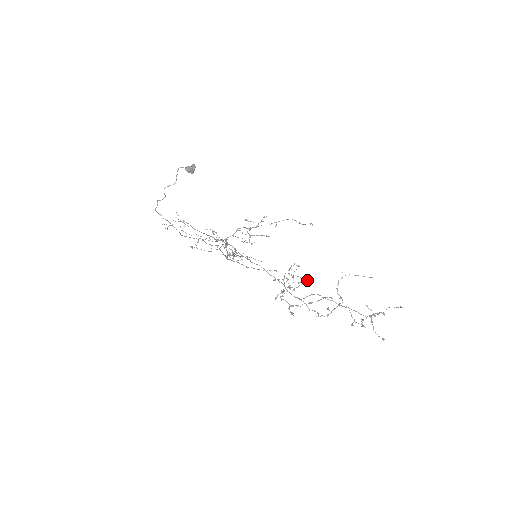
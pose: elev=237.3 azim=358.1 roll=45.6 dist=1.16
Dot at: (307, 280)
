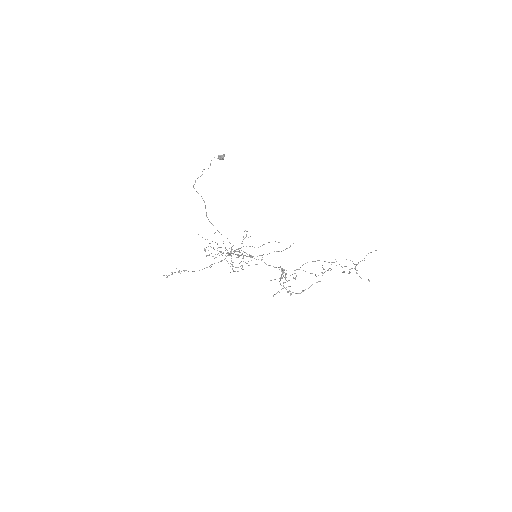
Dot at: occluded
